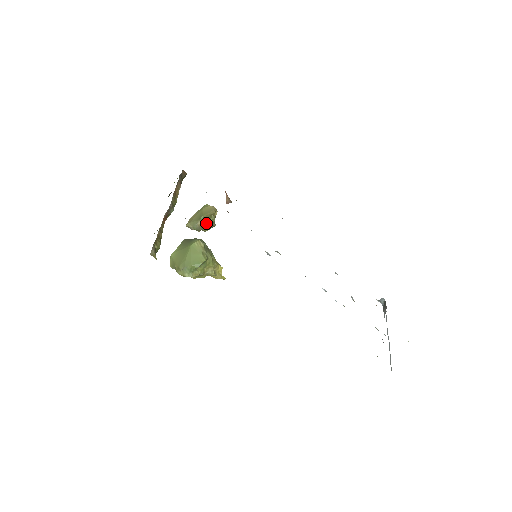
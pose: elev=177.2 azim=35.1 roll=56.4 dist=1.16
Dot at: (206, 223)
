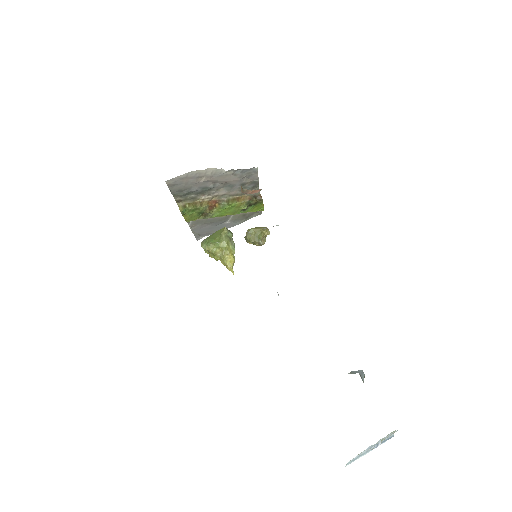
Dot at: (253, 235)
